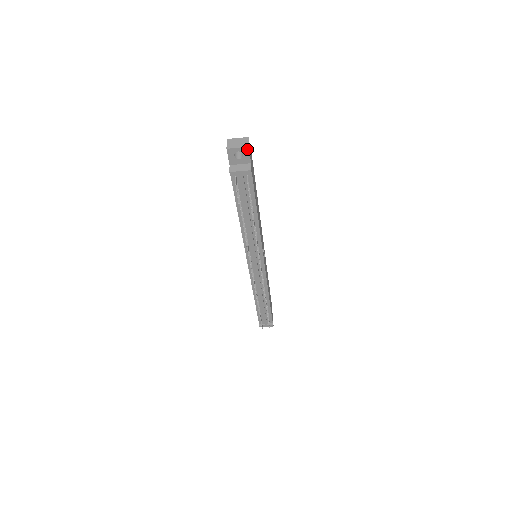
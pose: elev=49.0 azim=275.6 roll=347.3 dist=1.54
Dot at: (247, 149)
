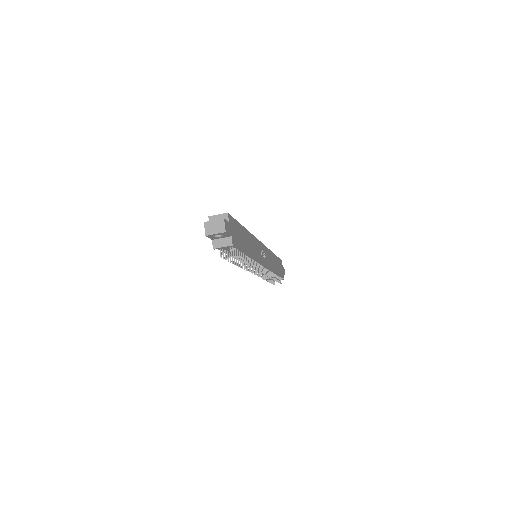
Dot at: (225, 233)
